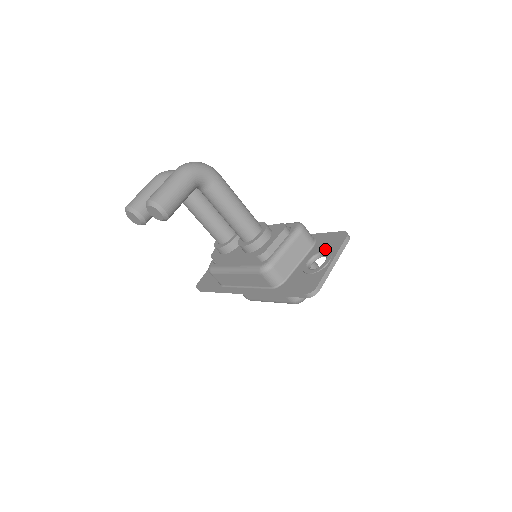
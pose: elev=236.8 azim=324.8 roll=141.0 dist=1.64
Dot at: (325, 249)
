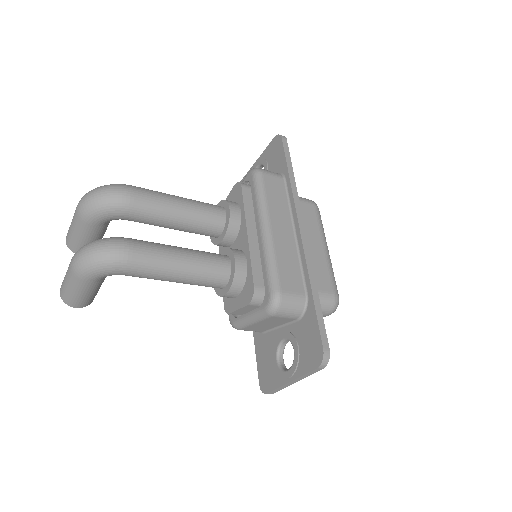
Dot at: (297, 351)
